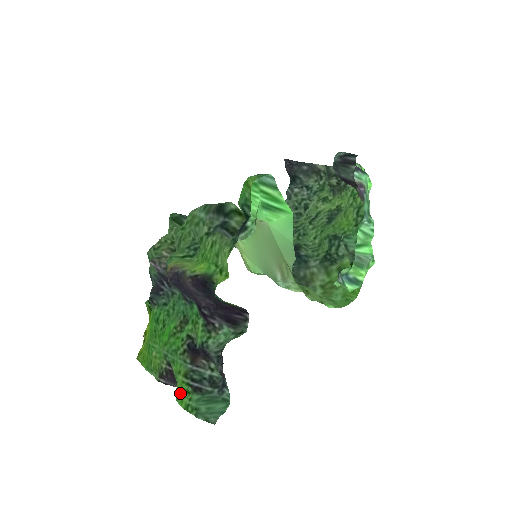
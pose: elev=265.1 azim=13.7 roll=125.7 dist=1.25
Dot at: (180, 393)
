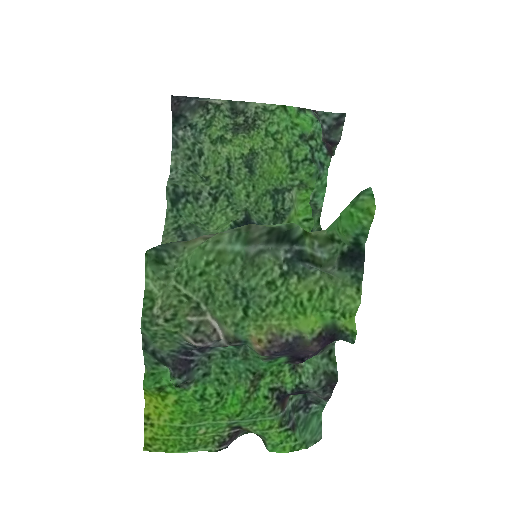
Dot at: (279, 443)
